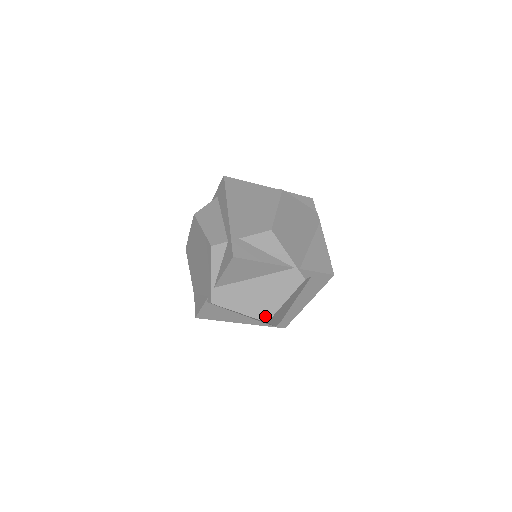
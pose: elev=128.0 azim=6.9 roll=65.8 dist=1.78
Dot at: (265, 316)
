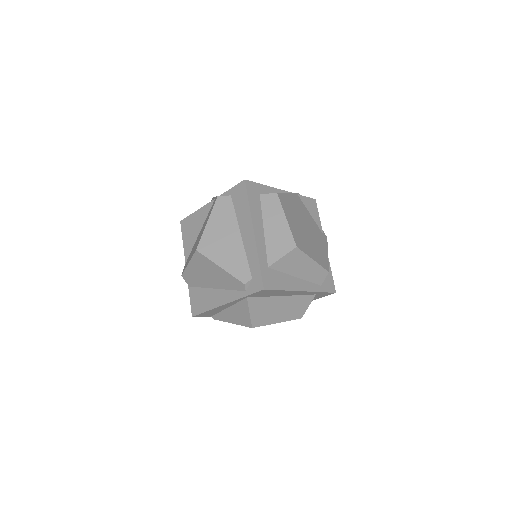
Dot at: occluded
